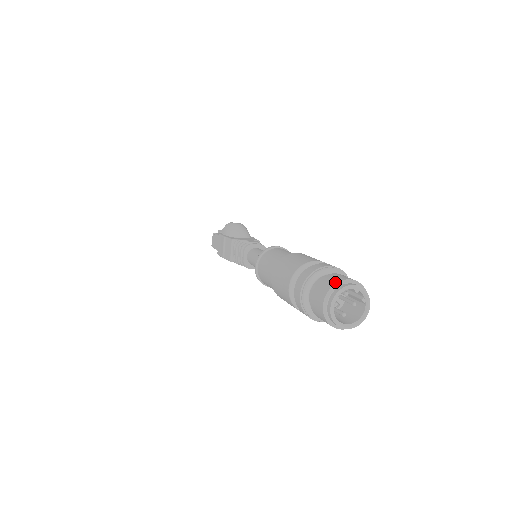
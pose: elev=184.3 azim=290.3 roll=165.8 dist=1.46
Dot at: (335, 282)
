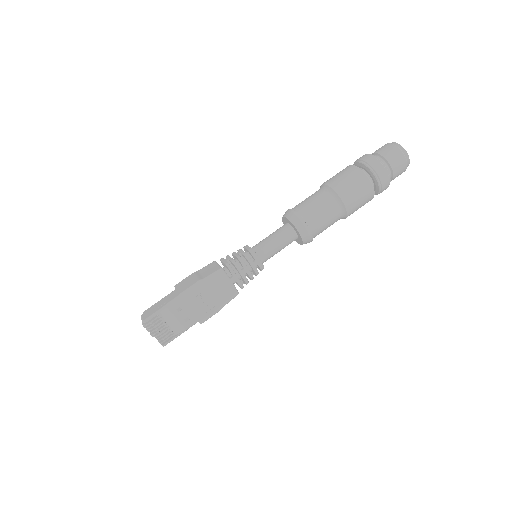
Dot at: occluded
